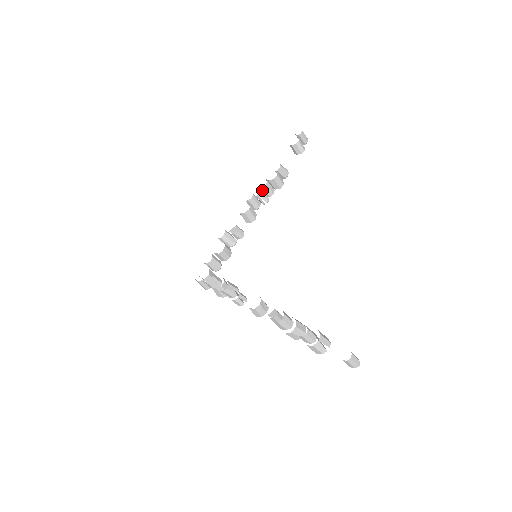
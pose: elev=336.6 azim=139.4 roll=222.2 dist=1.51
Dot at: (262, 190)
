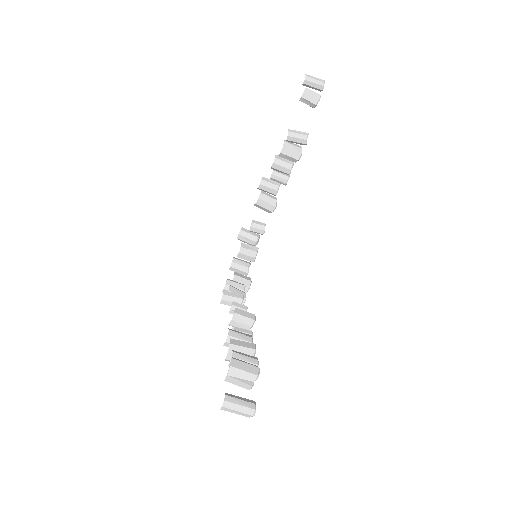
Dot at: (275, 170)
